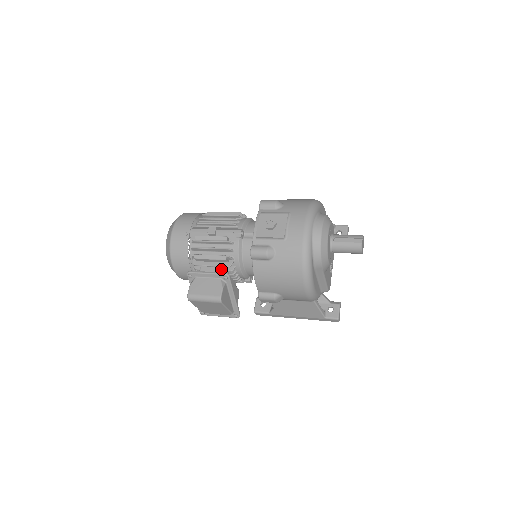
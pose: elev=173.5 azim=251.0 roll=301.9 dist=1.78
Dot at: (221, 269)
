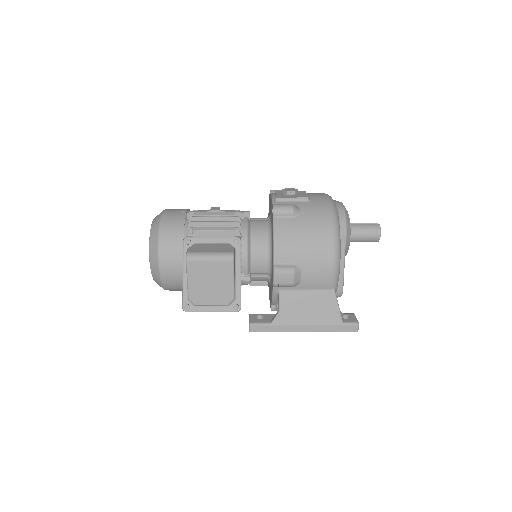
Dot at: occluded
